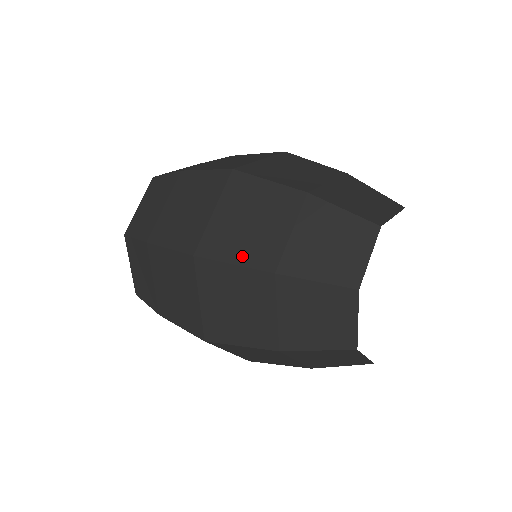
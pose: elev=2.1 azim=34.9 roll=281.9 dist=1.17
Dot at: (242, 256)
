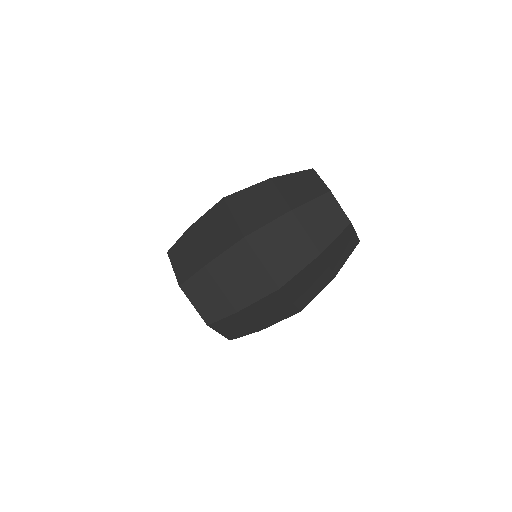
Dot at: (269, 218)
